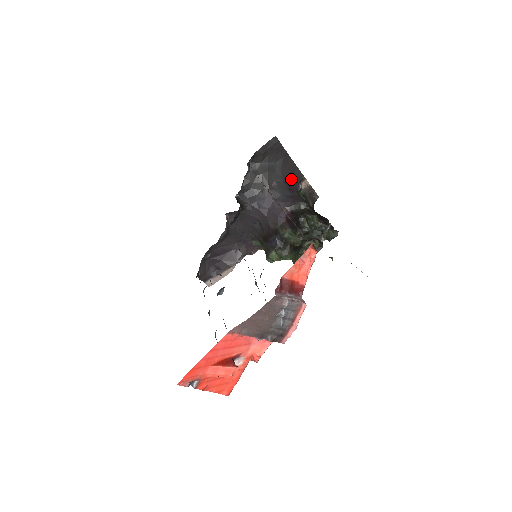
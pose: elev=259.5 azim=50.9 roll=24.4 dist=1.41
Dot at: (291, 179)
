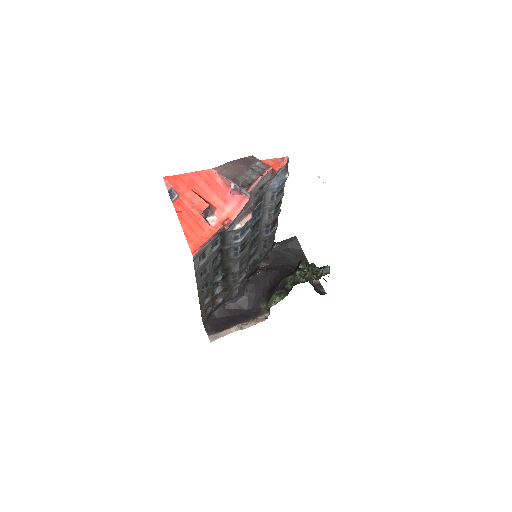
Dot at: occluded
